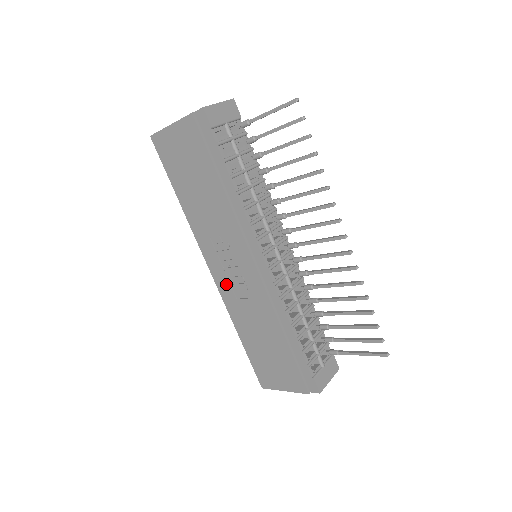
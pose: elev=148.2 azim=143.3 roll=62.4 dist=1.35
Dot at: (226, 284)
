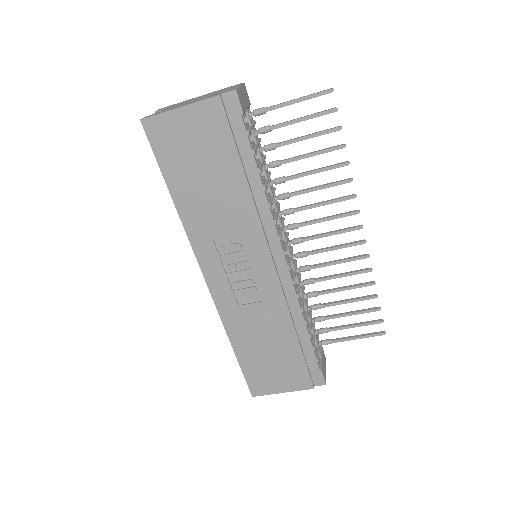
Dot at: (226, 291)
